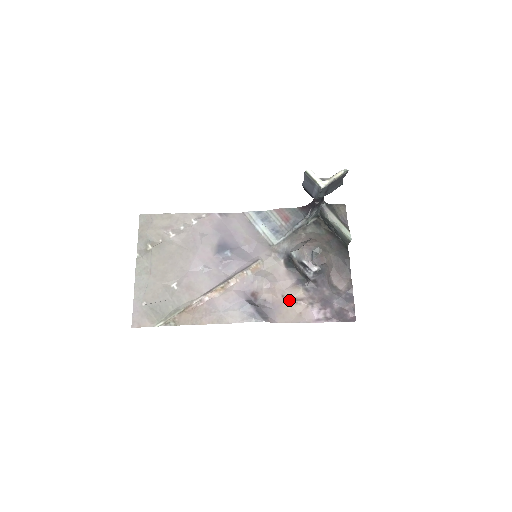
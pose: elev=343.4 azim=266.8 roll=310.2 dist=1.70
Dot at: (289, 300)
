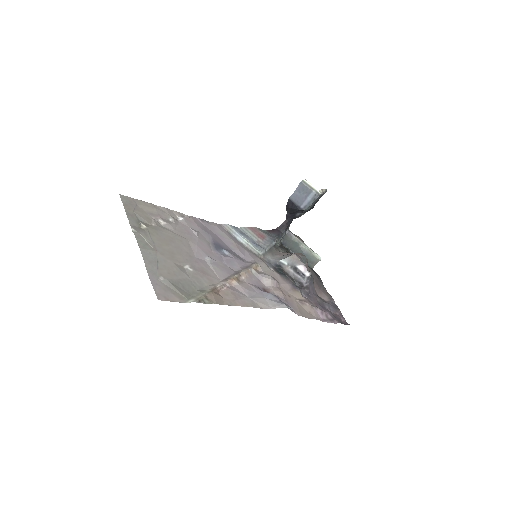
Dot at: (296, 300)
